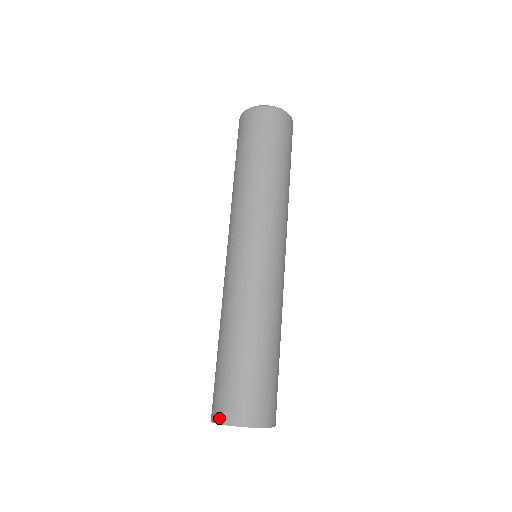
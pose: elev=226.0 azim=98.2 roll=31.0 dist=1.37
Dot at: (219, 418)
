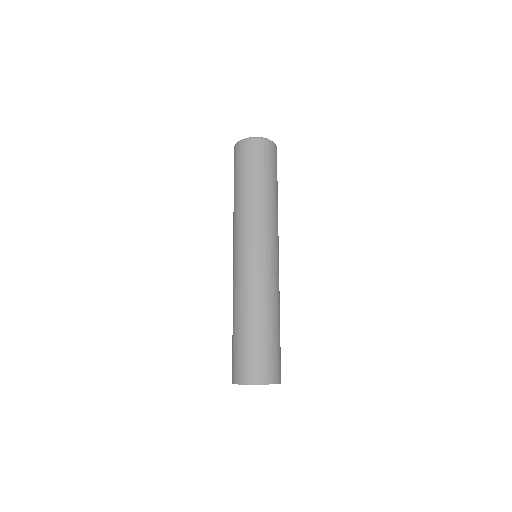
Dot at: (232, 380)
